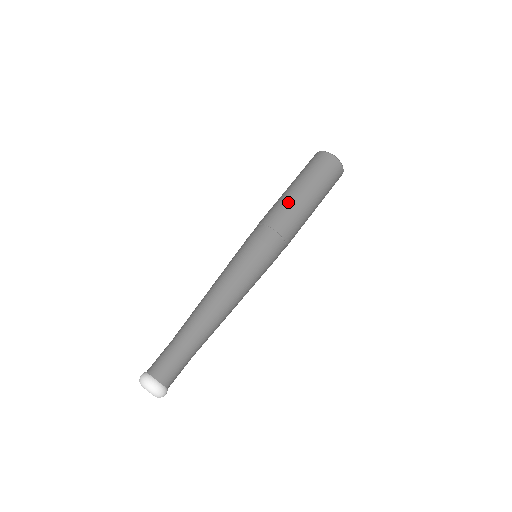
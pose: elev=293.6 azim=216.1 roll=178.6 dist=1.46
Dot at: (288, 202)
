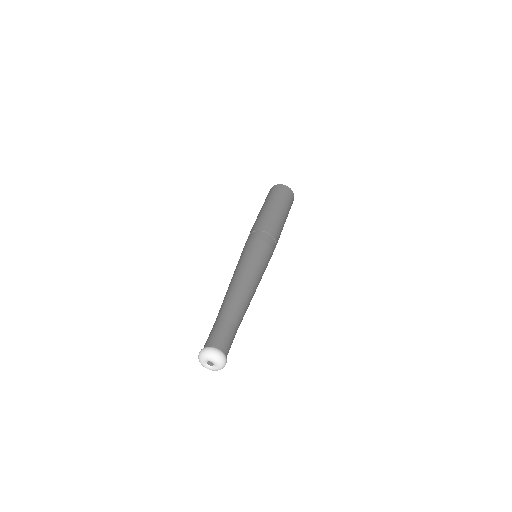
Dot at: (268, 215)
